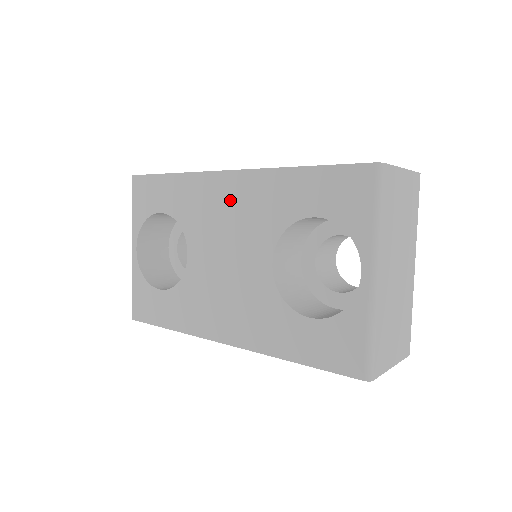
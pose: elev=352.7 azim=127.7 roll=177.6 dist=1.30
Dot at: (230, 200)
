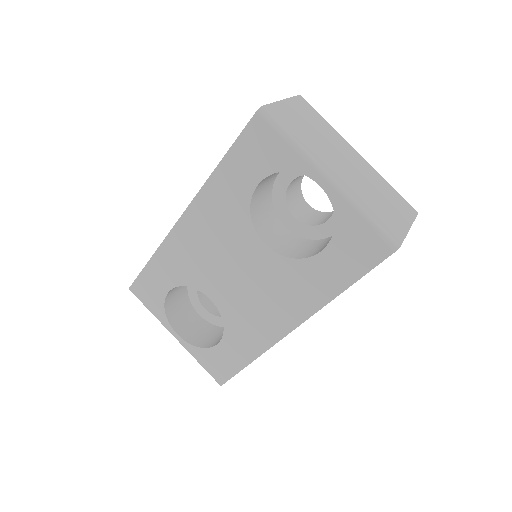
Dot at: (200, 234)
